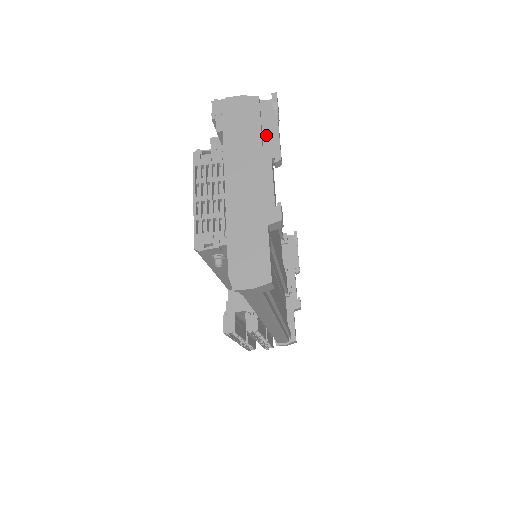
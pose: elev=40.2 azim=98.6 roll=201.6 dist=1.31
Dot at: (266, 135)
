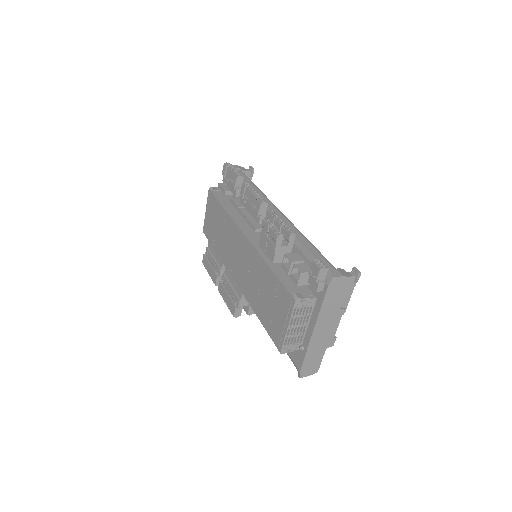
Dot at: (344, 299)
